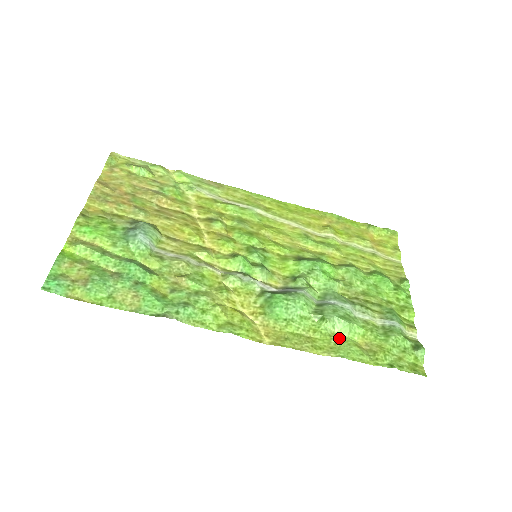
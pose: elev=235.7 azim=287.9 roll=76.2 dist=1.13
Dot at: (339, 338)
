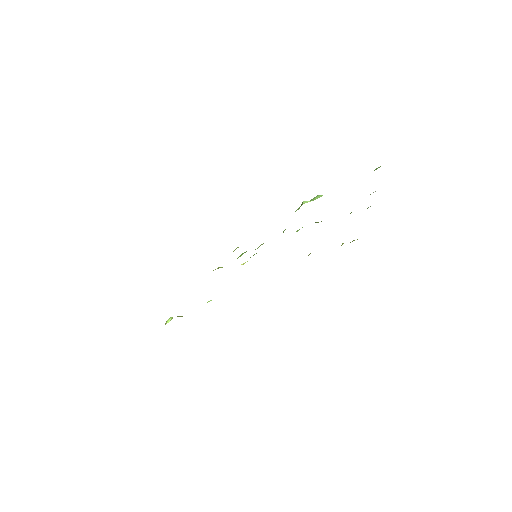
Dot at: occluded
